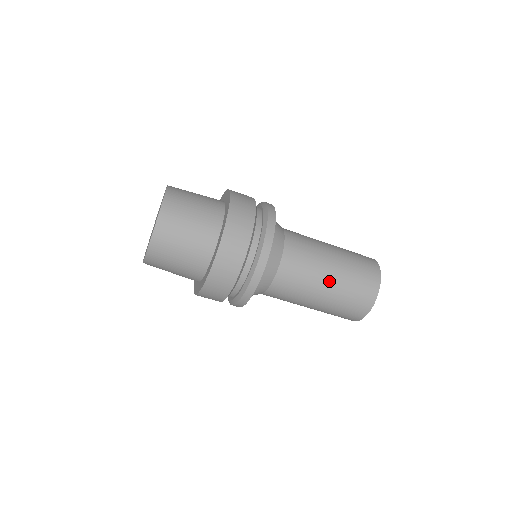
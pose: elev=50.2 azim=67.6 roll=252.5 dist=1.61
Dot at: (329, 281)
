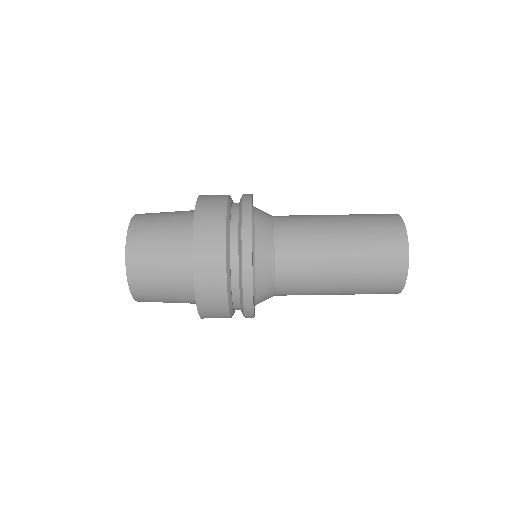
Dot at: (338, 223)
